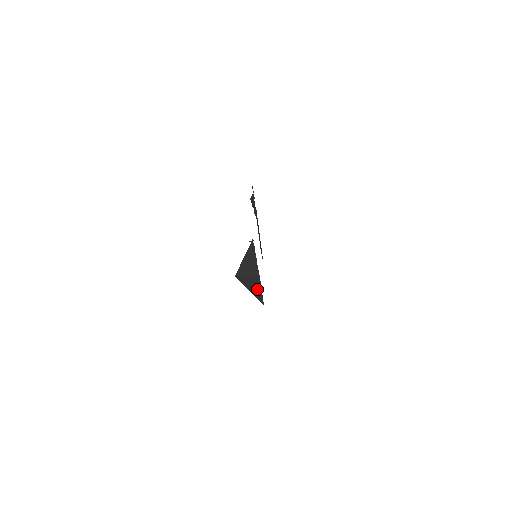
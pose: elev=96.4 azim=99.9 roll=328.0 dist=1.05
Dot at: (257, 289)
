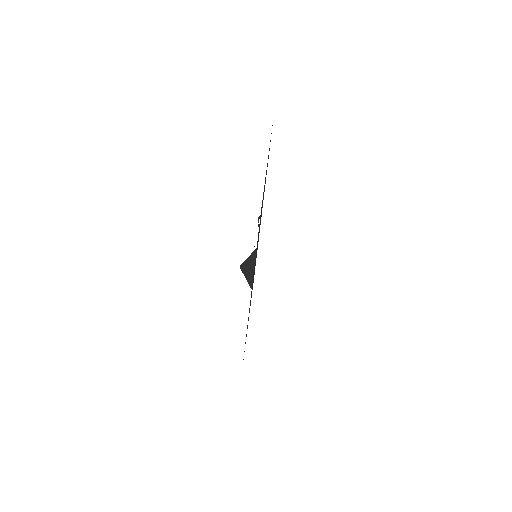
Dot at: (251, 278)
